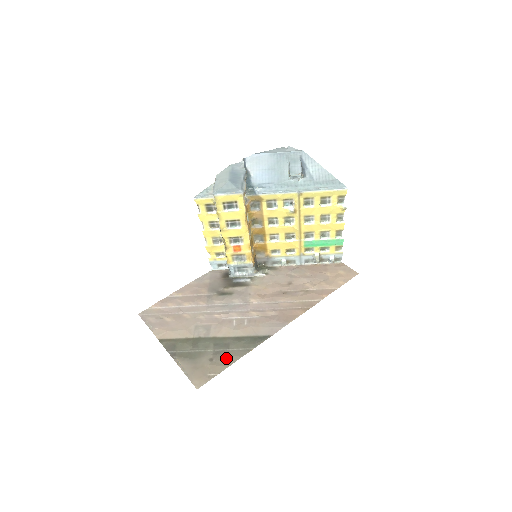
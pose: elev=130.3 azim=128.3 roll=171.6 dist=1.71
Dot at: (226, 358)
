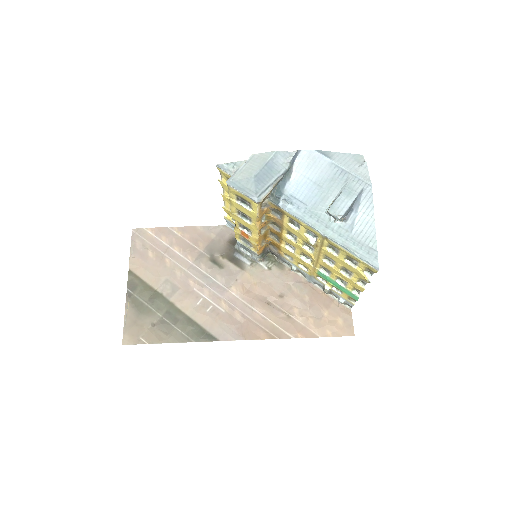
Dot at: (165, 333)
